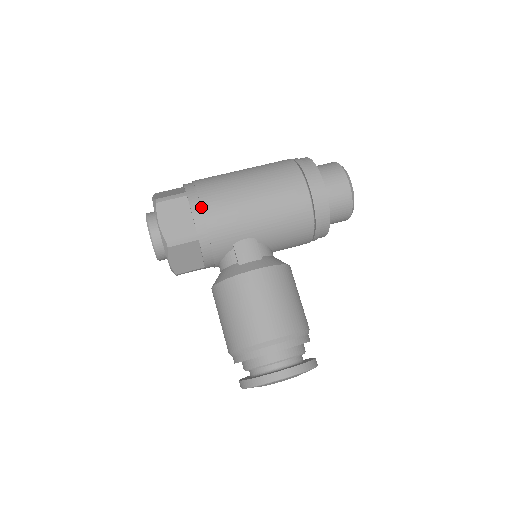
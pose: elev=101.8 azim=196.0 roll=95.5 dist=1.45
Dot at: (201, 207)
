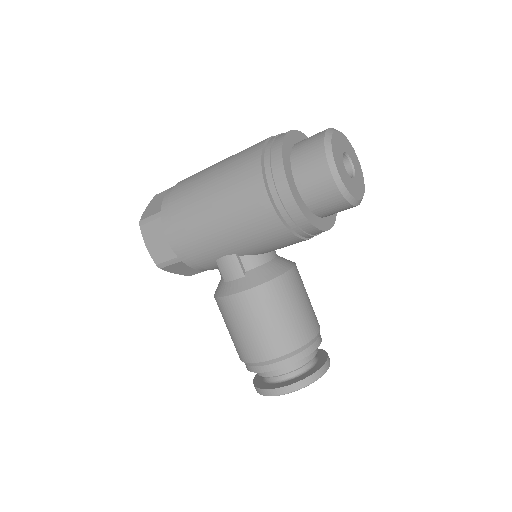
Dot at: (171, 232)
